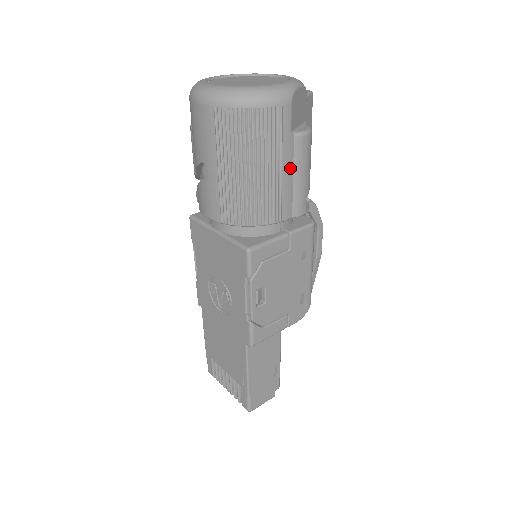
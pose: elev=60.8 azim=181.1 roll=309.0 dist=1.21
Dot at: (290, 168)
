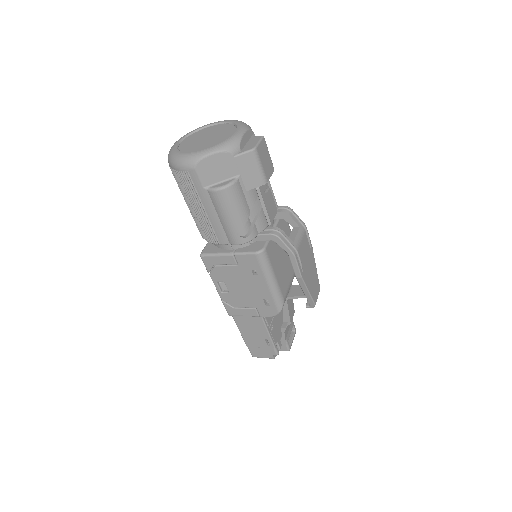
Dot at: (213, 211)
